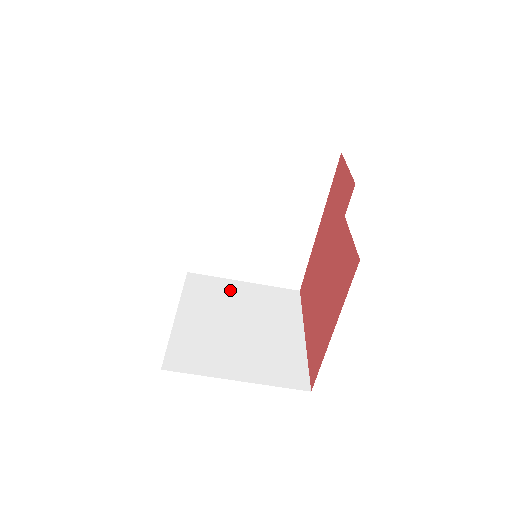
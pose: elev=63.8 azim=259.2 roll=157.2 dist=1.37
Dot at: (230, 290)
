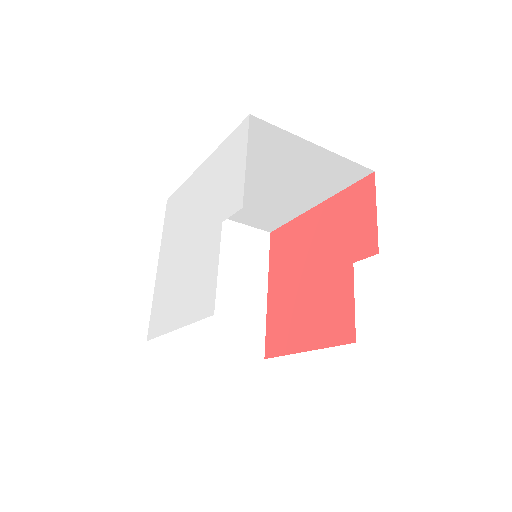
Dot at: occluded
